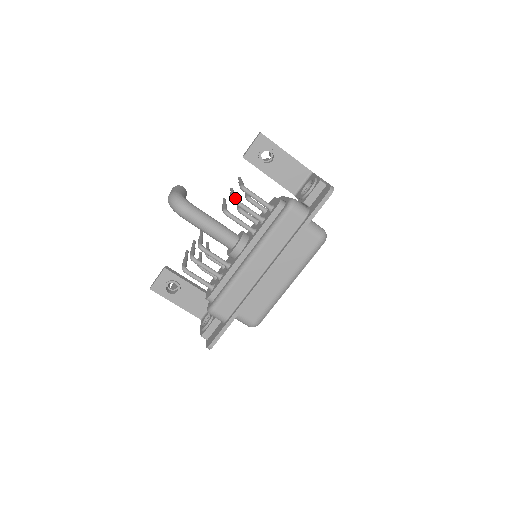
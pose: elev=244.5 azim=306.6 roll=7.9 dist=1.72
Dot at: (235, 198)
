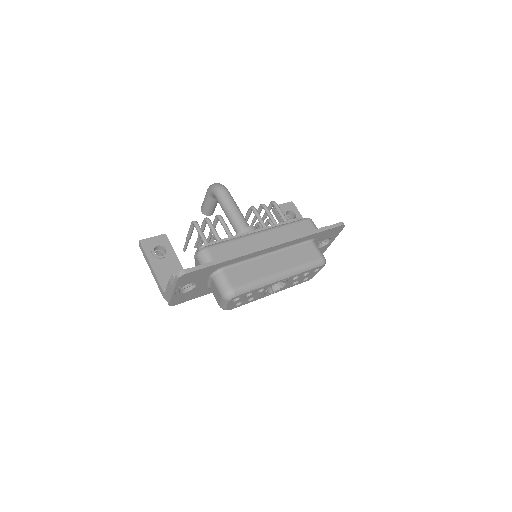
Dot at: (264, 204)
